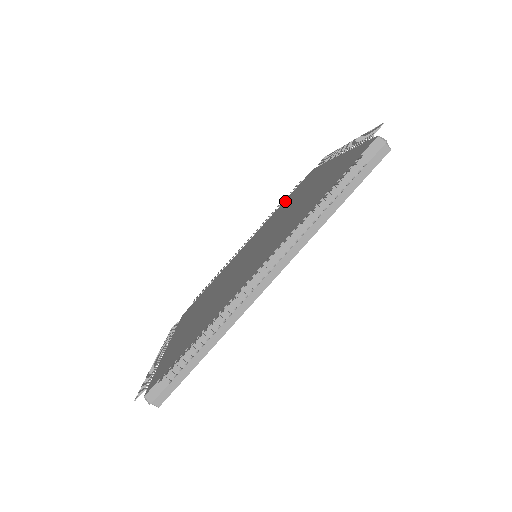
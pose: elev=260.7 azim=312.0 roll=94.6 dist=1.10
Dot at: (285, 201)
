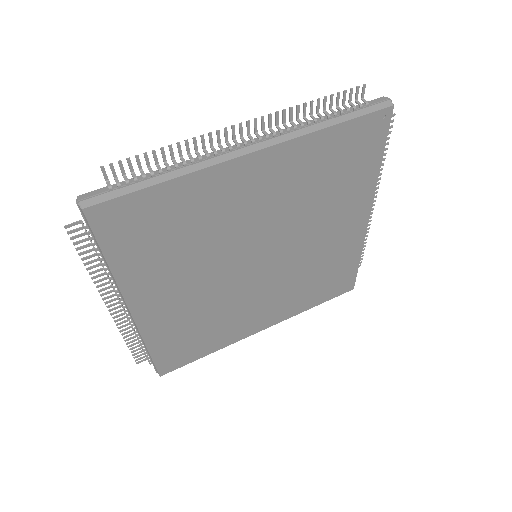
Dot at: occluded
